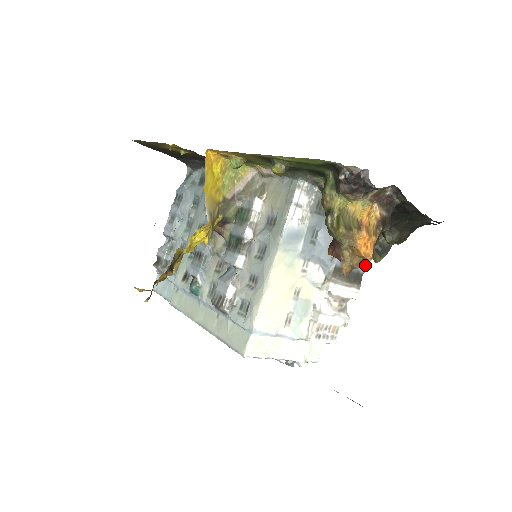
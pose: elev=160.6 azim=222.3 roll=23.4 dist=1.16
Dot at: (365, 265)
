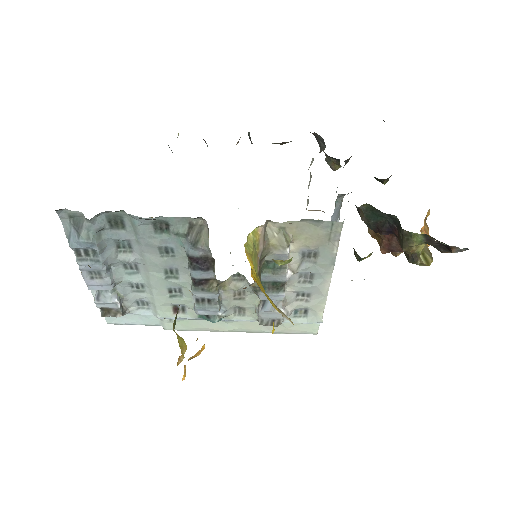
Dot at: occluded
